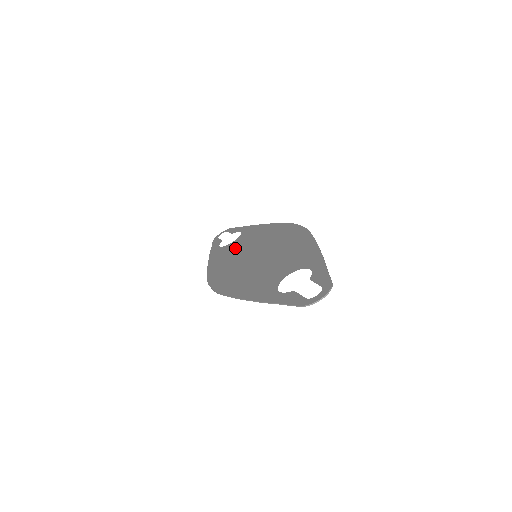
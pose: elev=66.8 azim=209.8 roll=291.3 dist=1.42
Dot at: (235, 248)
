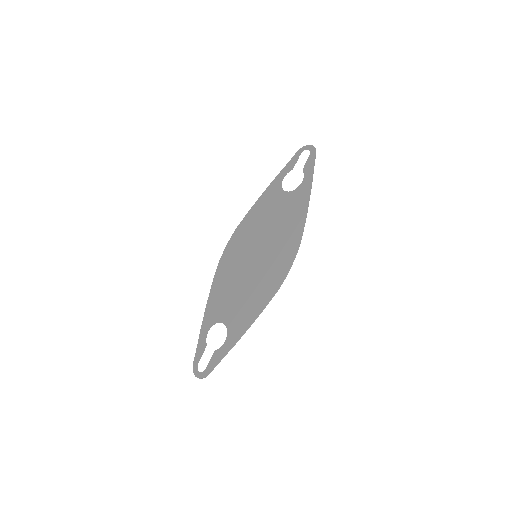
Dot at: (273, 211)
